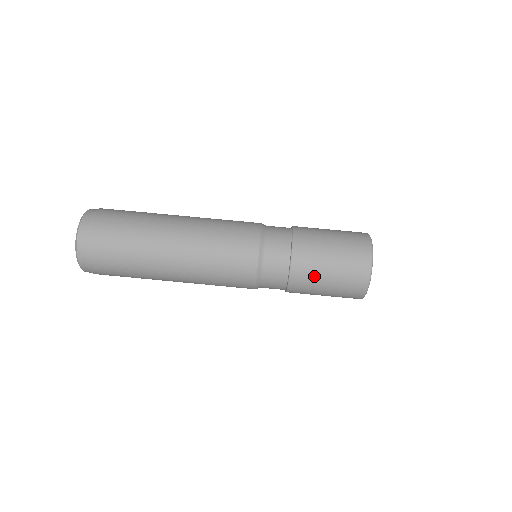
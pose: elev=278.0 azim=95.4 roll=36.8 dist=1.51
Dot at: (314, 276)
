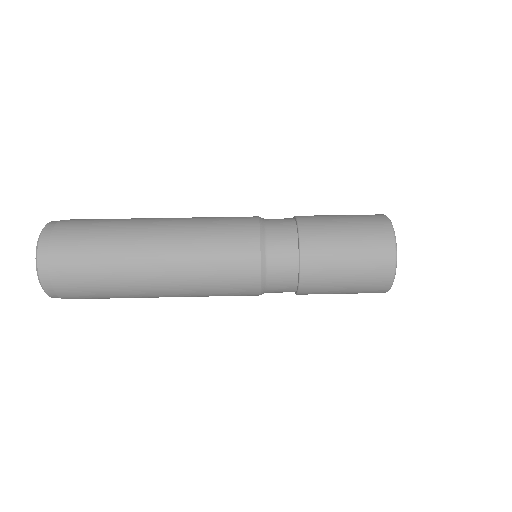
Dot at: (328, 282)
